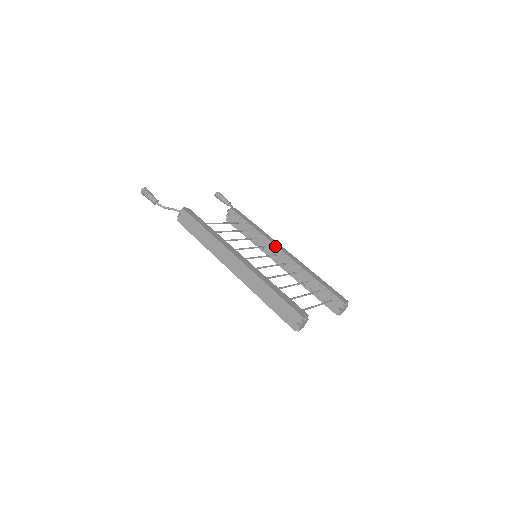
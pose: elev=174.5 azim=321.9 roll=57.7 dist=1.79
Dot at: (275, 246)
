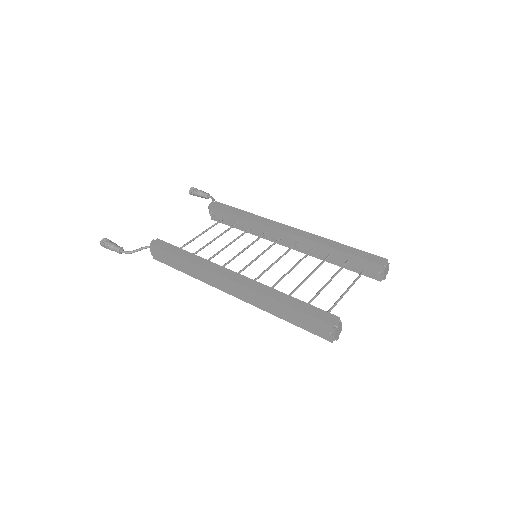
Dot at: (275, 229)
